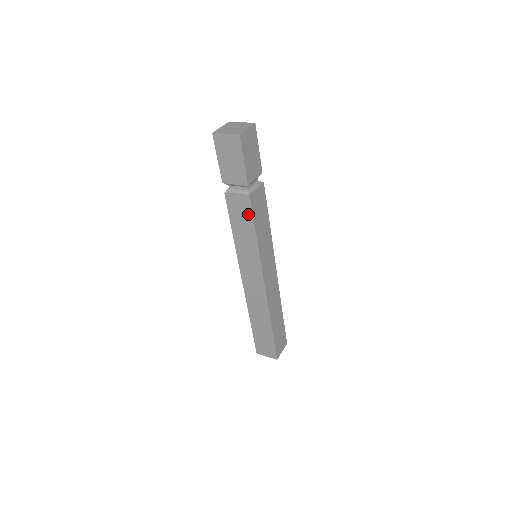
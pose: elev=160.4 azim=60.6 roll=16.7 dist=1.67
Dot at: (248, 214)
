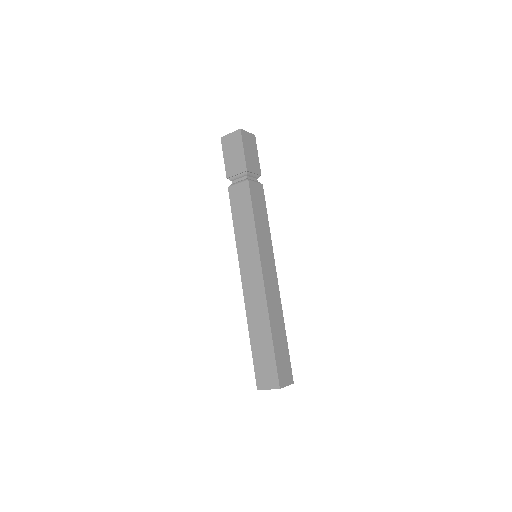
Dot at: (247, 199)
